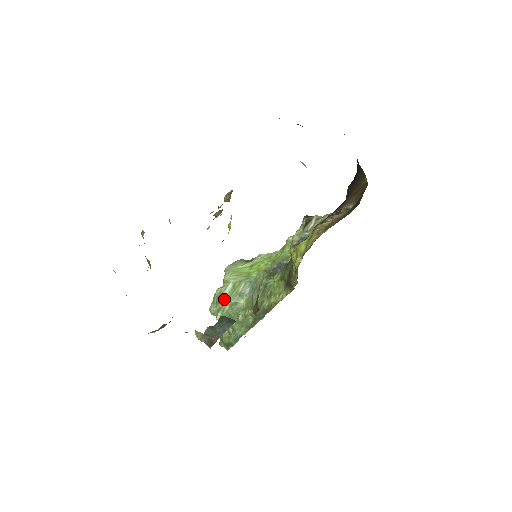
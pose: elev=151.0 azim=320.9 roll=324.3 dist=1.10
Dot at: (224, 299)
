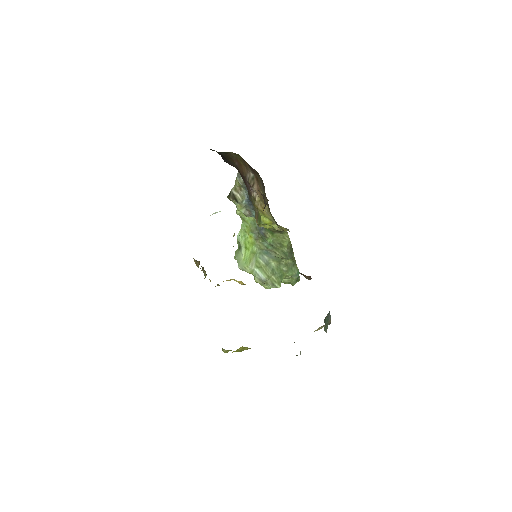
Dot at: (266, 278)
